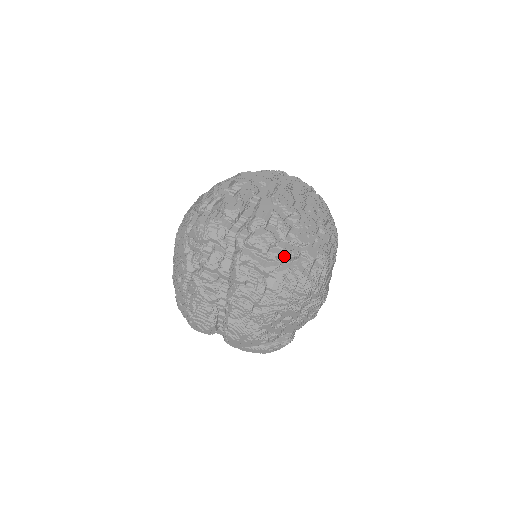
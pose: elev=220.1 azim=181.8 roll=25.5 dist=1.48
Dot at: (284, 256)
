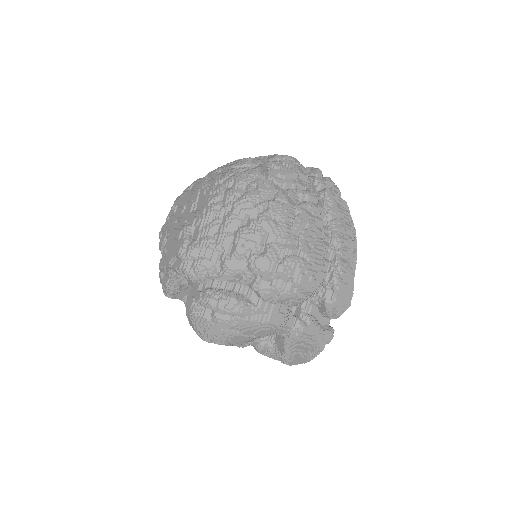
Dot at: occluded
